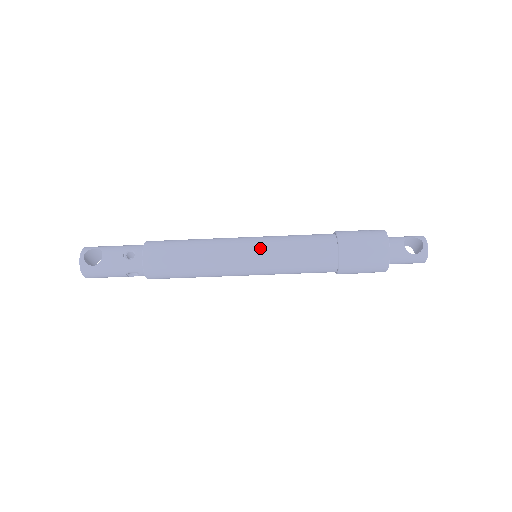
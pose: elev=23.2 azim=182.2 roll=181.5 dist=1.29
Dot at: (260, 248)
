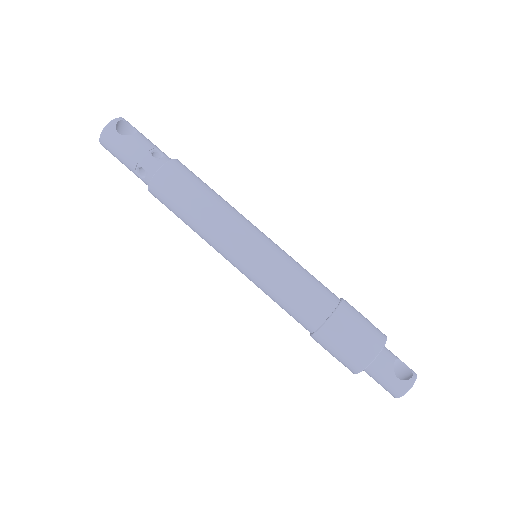
Dot at: (270, 246)
